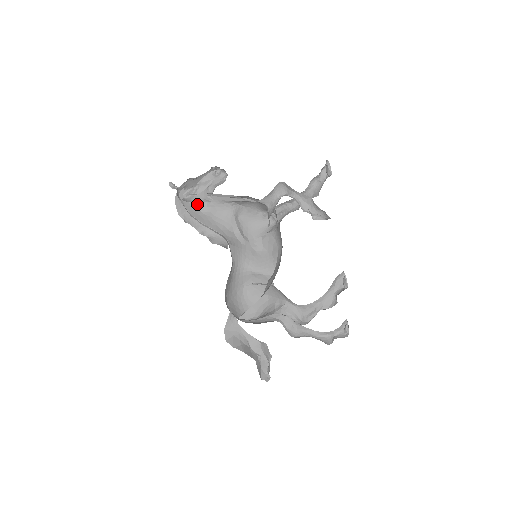
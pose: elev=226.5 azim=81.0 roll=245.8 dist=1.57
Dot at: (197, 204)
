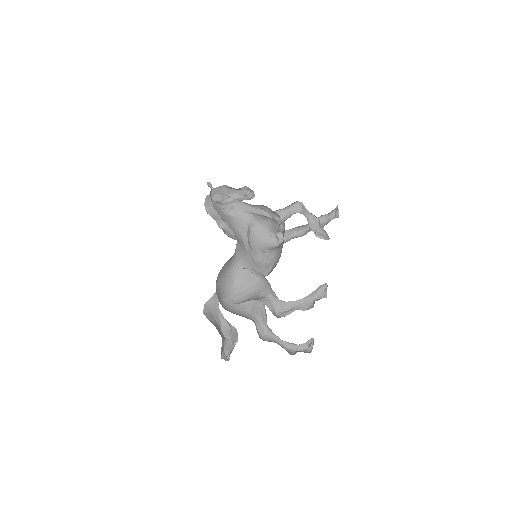
Dot at: (222, 206)
